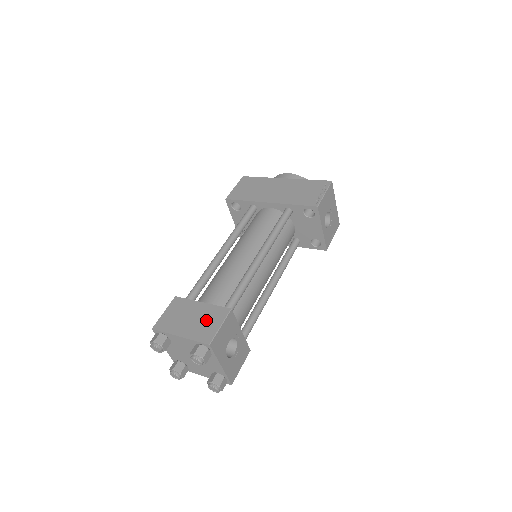
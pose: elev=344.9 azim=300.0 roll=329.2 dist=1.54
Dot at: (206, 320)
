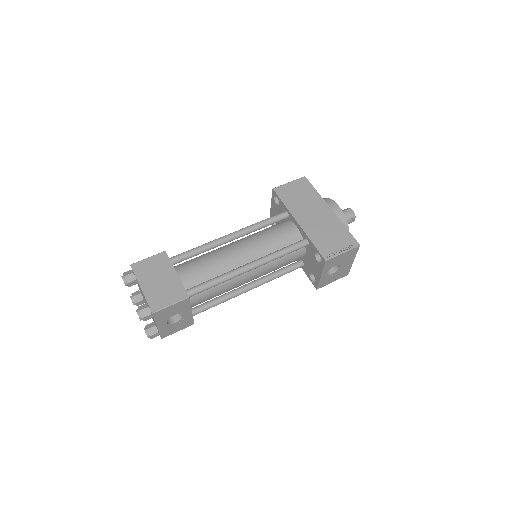
Dot at: (167, 291)
